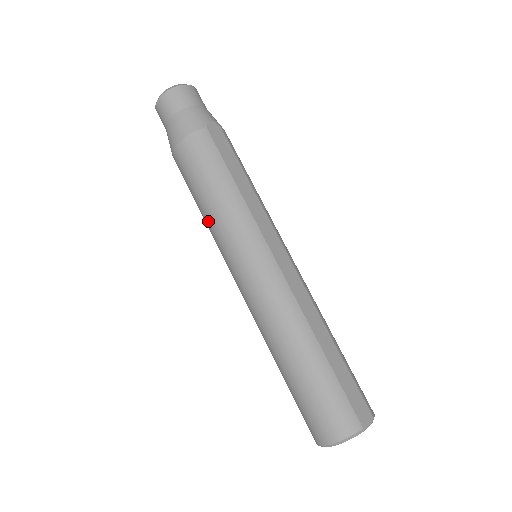
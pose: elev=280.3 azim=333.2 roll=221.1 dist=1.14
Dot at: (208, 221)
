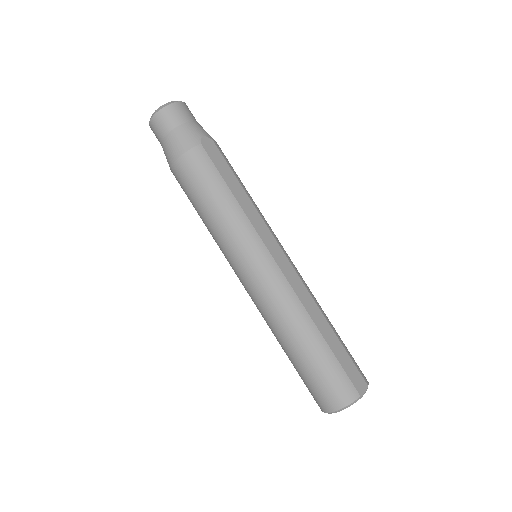
Dot at: (211, 229)
